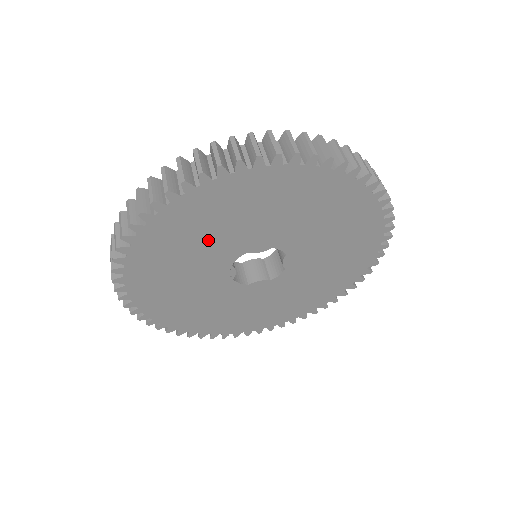
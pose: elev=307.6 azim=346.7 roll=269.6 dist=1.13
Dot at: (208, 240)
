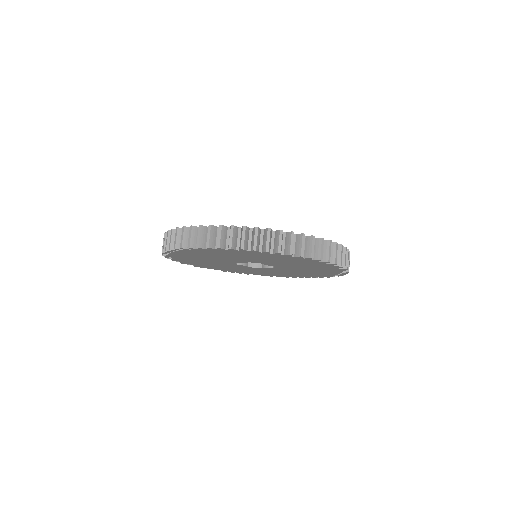
Dot at: (208, 260)
